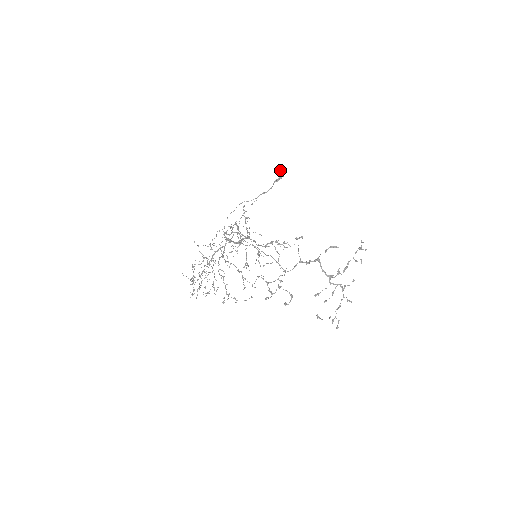
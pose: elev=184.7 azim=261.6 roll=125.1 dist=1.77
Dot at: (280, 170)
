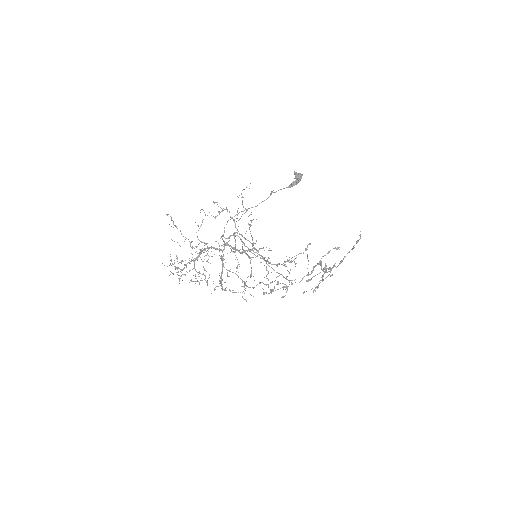
Dot at: (300, 174)
